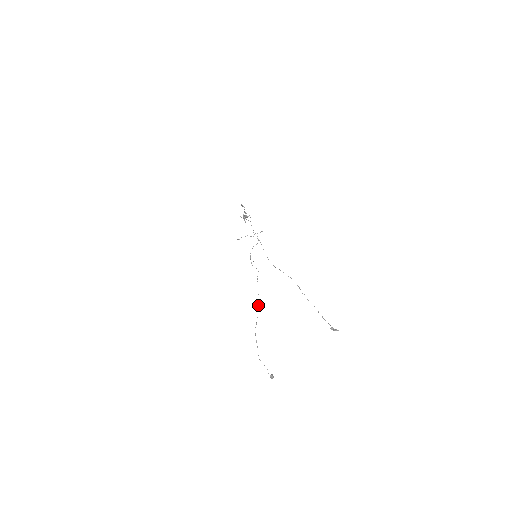
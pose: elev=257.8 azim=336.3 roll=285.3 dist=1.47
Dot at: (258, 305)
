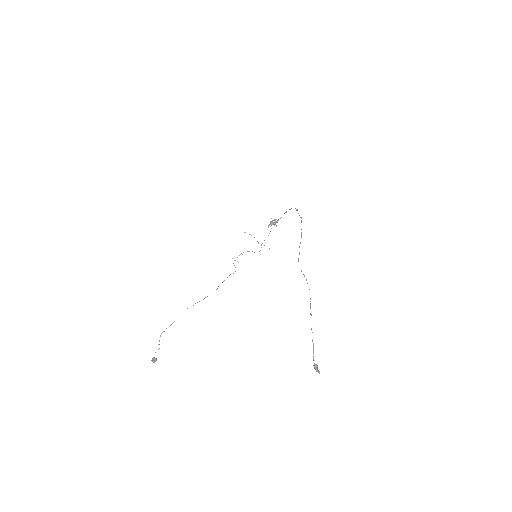
Dot at: occluded
